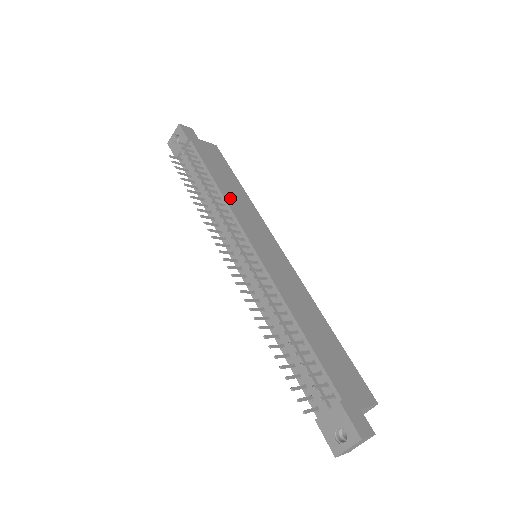
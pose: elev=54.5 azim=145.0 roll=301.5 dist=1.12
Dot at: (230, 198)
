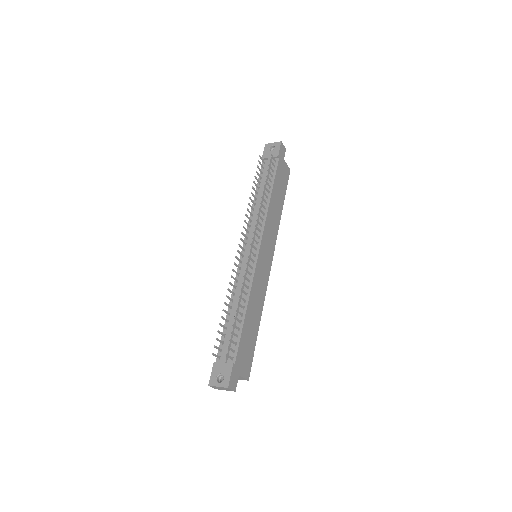
Dot at: (271, 213)
